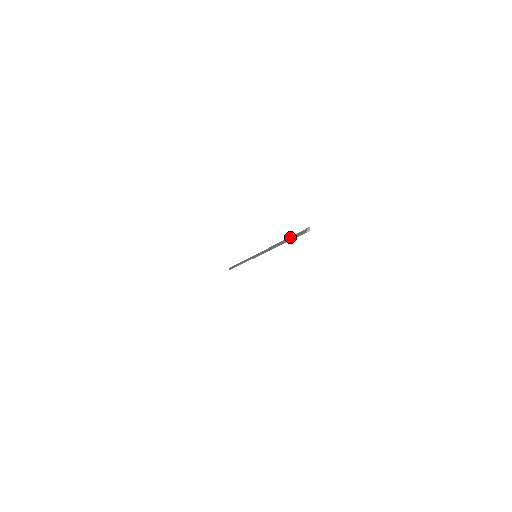
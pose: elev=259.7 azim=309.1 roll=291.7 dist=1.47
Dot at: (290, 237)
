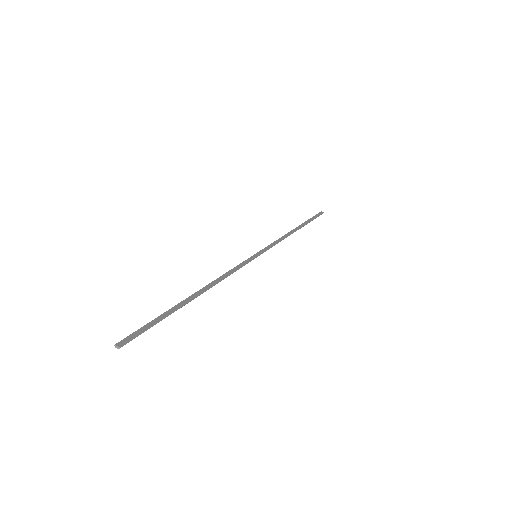
Dot at: (166, 314)
